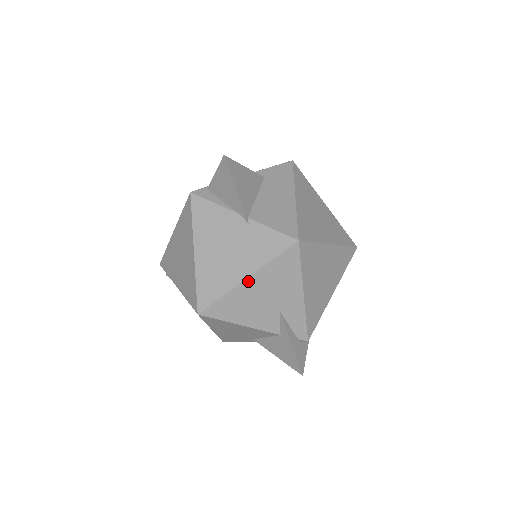
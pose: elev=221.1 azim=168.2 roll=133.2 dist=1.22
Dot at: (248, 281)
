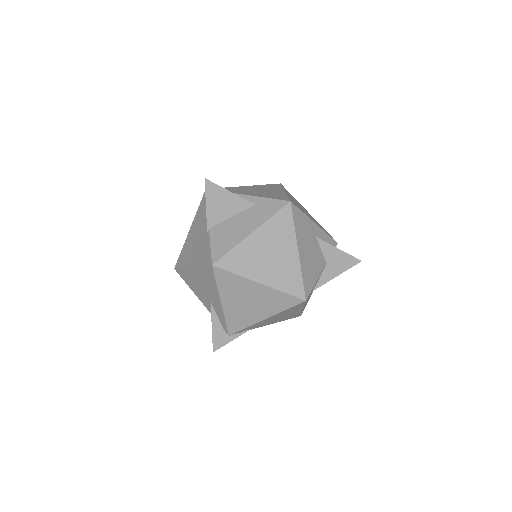
Dot at: (192, 269)
